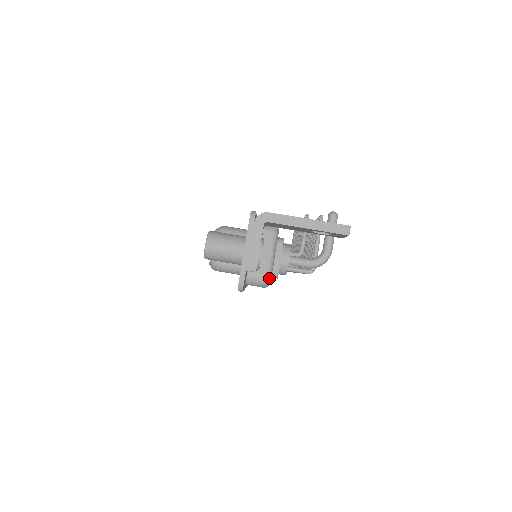
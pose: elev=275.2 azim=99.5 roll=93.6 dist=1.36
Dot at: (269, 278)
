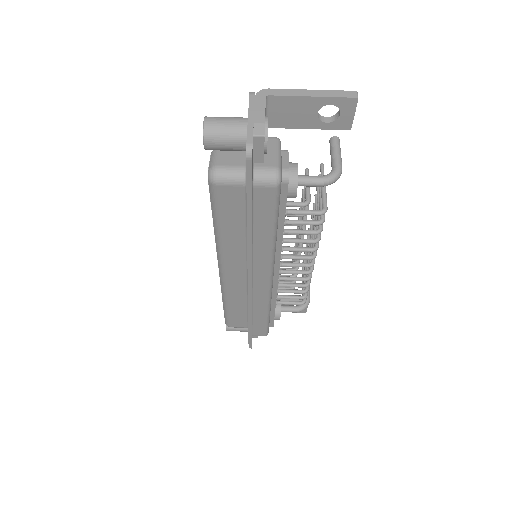
Dot at: (279, 171)
